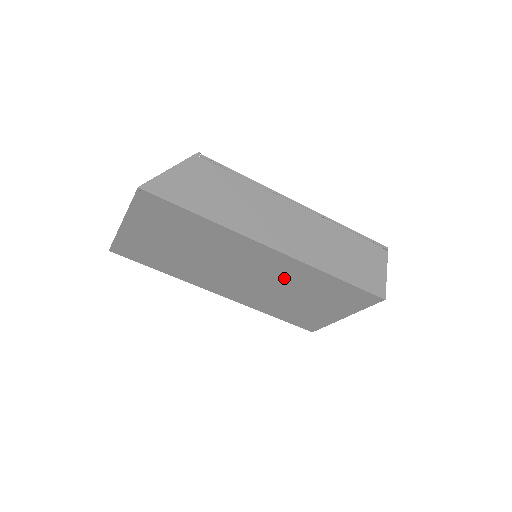
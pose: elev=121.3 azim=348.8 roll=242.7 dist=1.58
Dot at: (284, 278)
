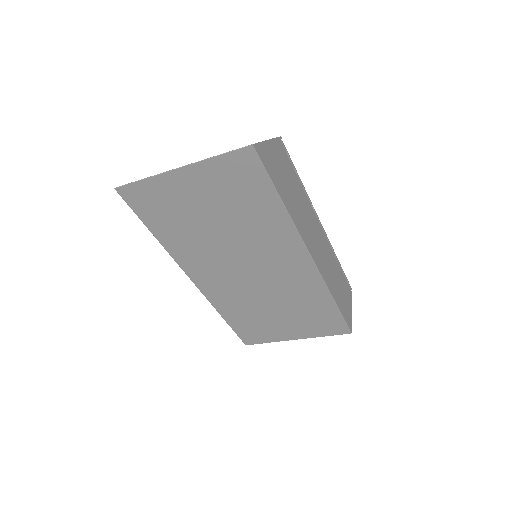
Dot at: (286, 287)
